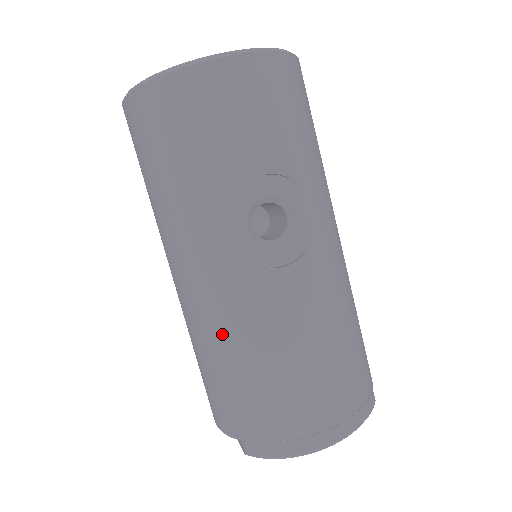
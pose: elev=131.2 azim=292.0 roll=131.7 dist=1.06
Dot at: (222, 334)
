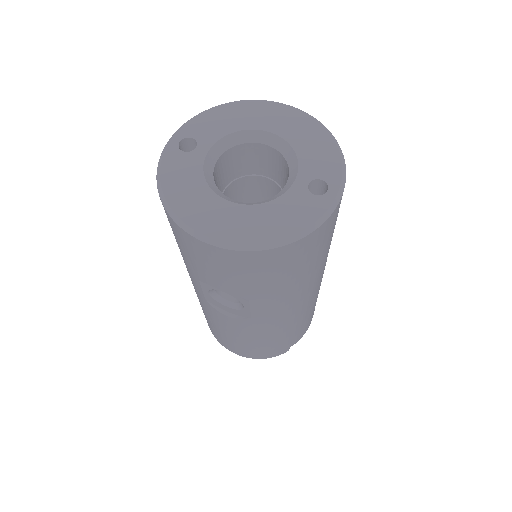
Dot at: occluded
